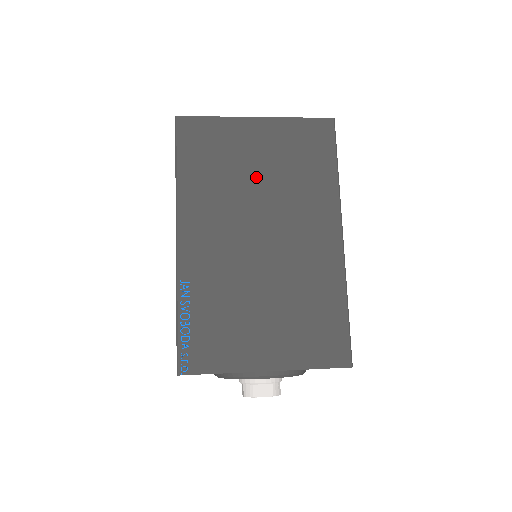
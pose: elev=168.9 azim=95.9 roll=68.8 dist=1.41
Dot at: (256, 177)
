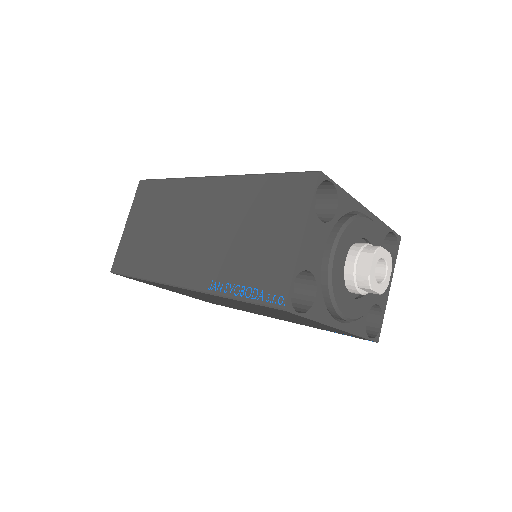
Dot at: occluded
